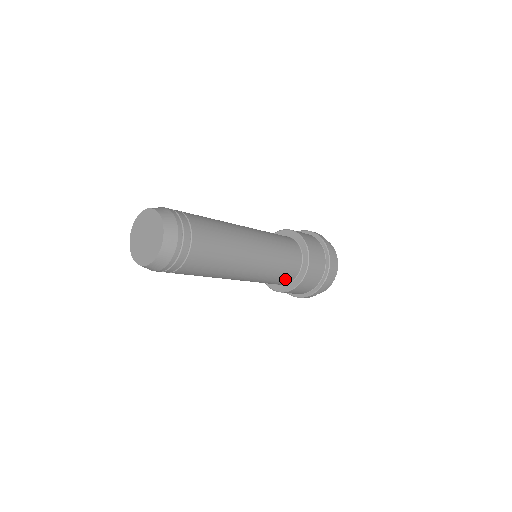
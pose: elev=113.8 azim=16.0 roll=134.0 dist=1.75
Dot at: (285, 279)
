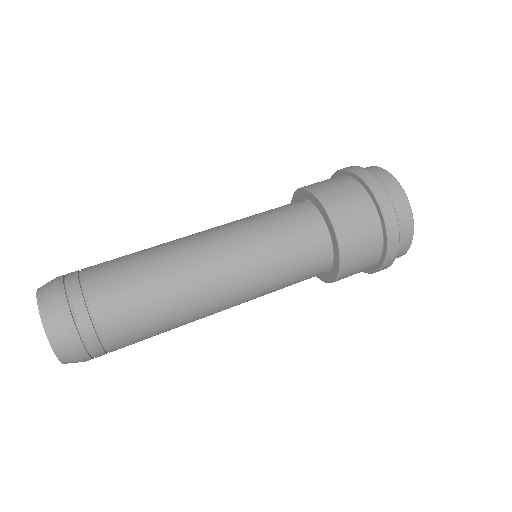
Dot at: occluded
